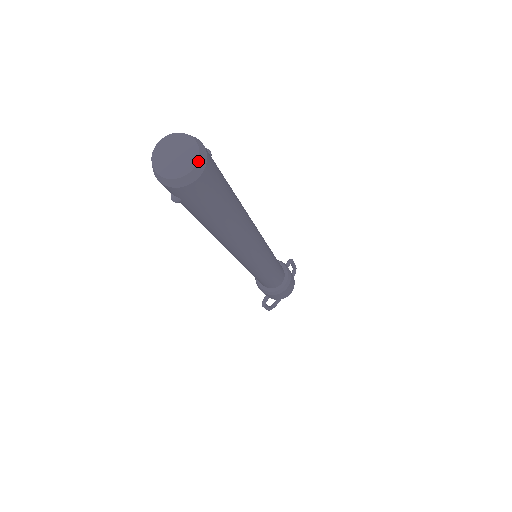
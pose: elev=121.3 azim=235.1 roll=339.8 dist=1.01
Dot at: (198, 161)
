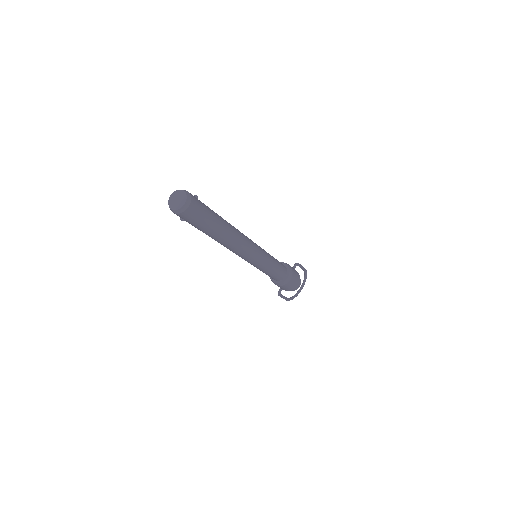
Dot at: (186, 201)
